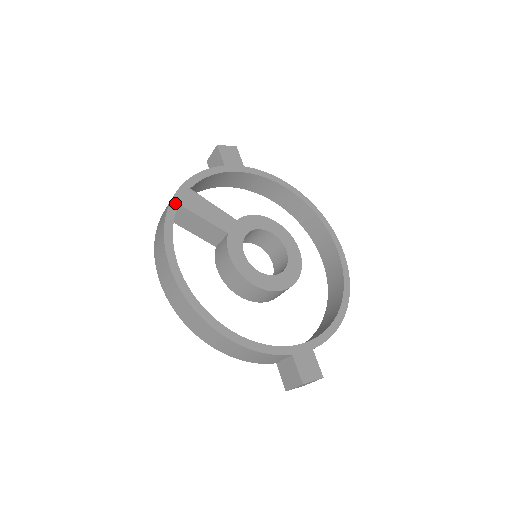
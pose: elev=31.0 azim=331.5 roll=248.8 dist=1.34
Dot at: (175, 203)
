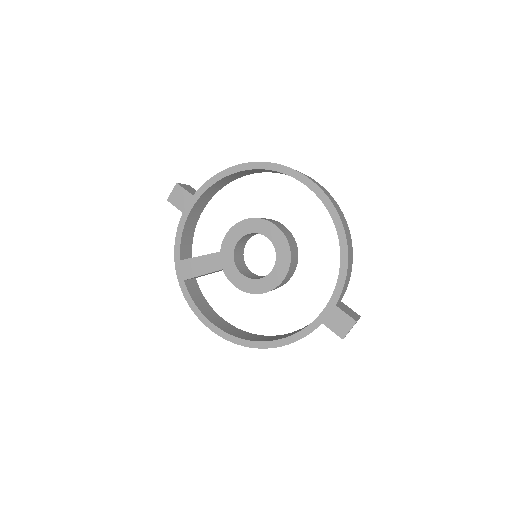
Dot at: (182, 282)
